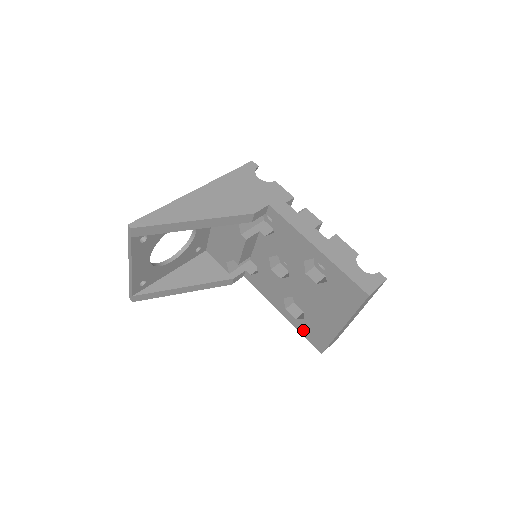
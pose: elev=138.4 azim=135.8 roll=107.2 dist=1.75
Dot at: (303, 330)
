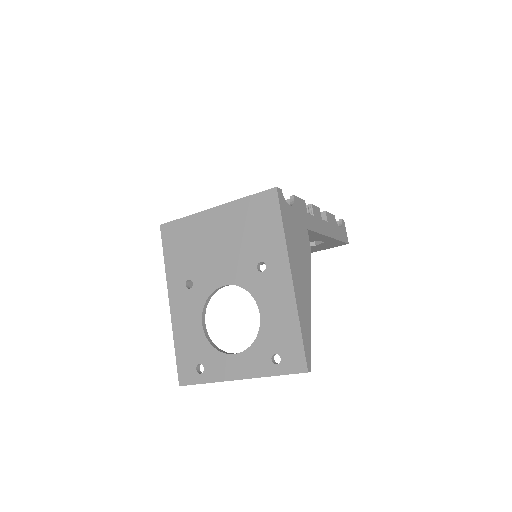
Dot at: occluded
